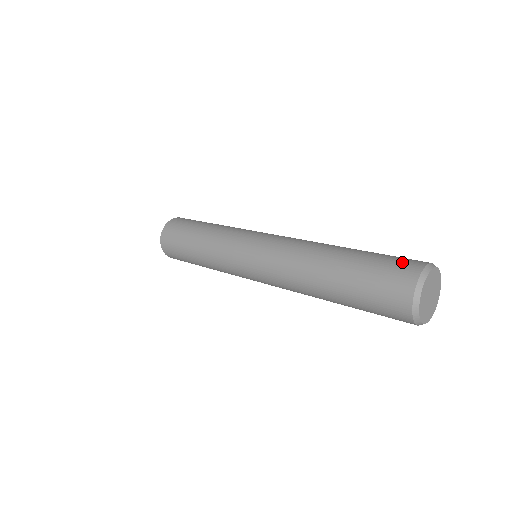
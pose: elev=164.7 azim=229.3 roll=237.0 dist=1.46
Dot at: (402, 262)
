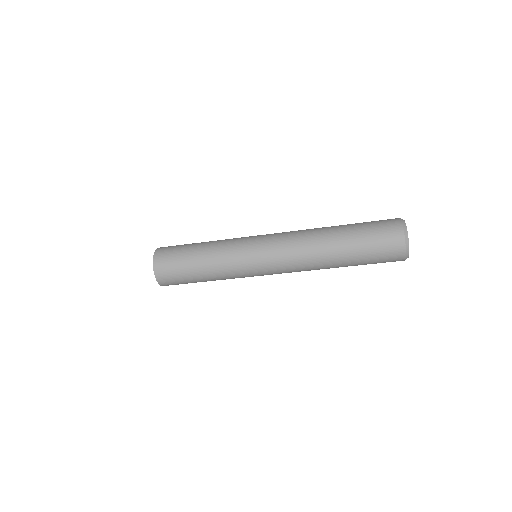
Dot at: occluded
